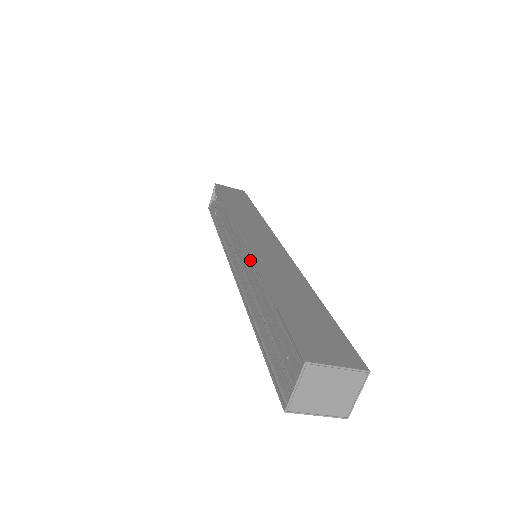
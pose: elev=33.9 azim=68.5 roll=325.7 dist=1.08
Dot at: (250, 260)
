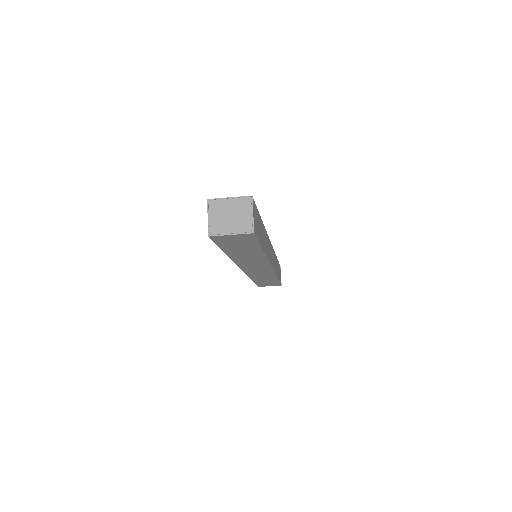
Dot at: occluded
